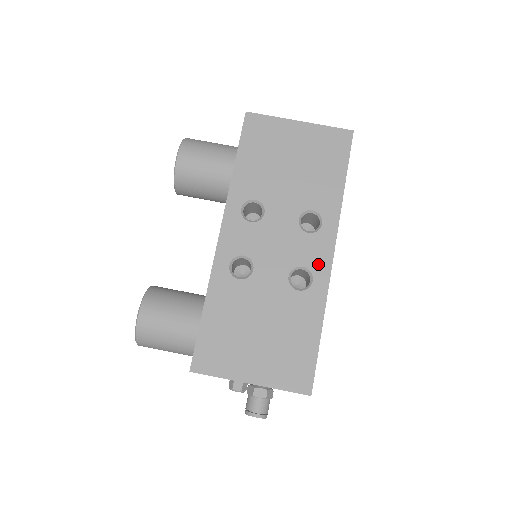
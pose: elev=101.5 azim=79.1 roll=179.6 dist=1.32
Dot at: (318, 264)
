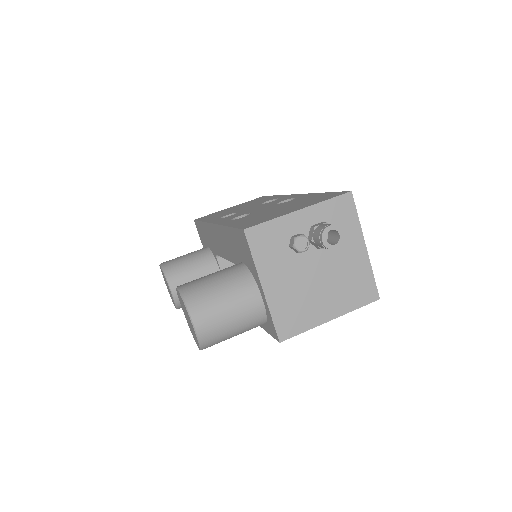
Dot at: (291, 197)
